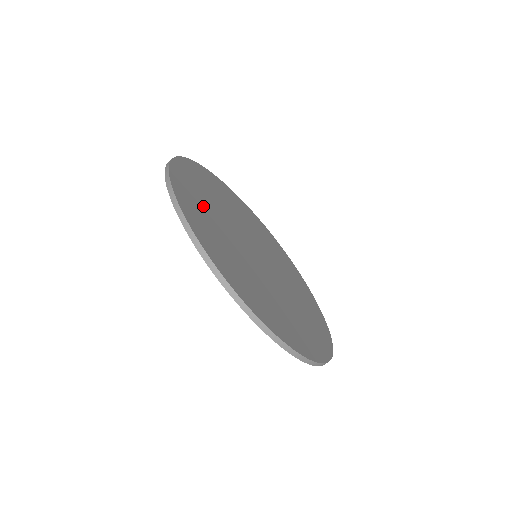
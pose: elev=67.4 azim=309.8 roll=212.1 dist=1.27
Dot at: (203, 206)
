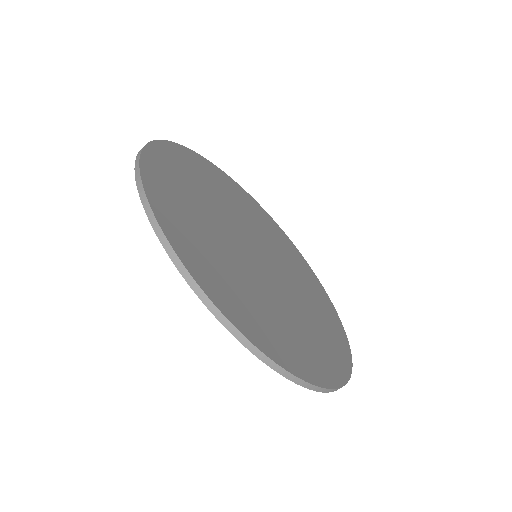
Dot at: (240, 291)
